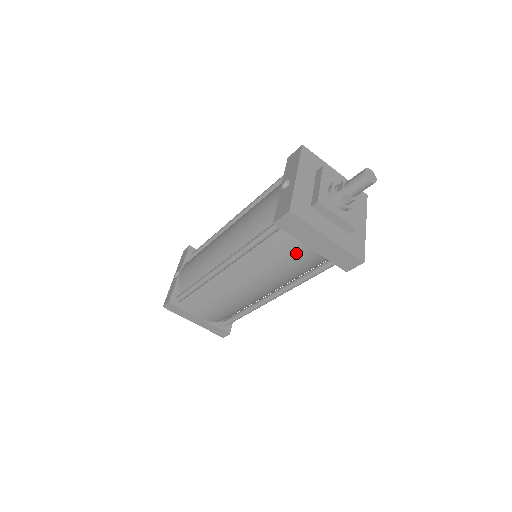
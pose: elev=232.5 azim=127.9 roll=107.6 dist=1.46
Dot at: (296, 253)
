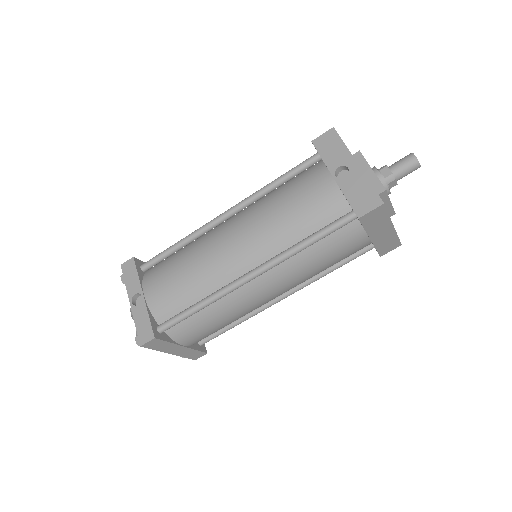
Dot at: (352, 246)
